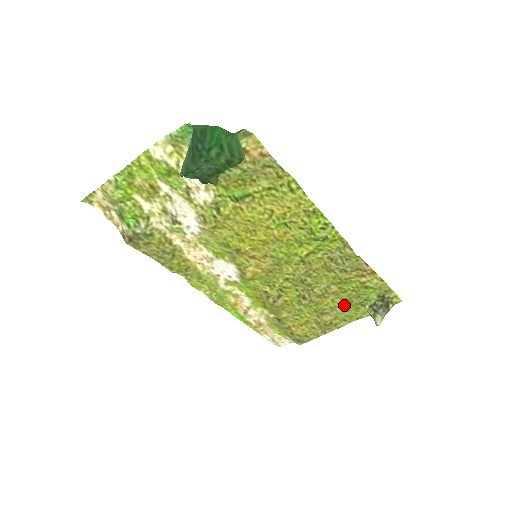
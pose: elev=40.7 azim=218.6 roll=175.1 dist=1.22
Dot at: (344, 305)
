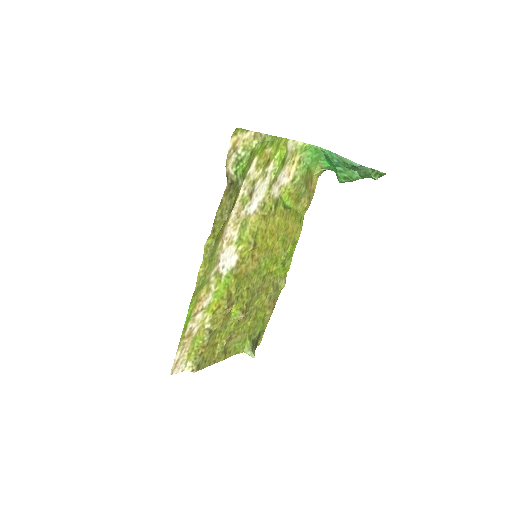
Dot at: (244, 334)
